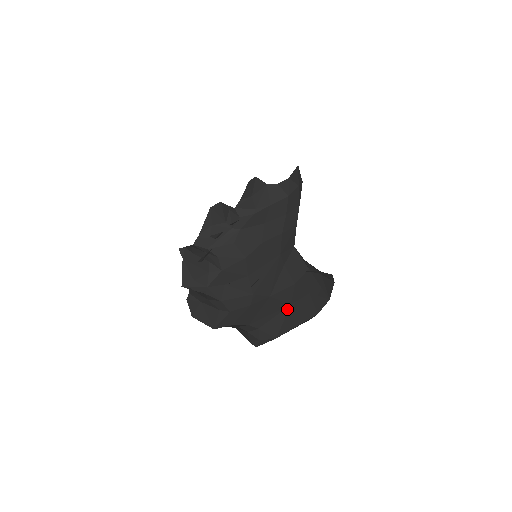
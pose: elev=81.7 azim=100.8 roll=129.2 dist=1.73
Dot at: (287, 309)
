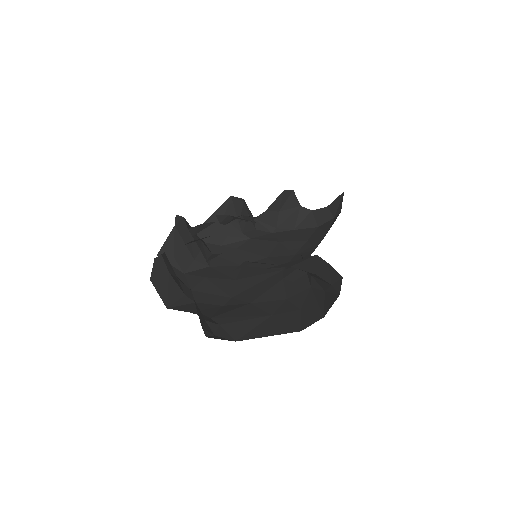
Dot at: (265, 318)
